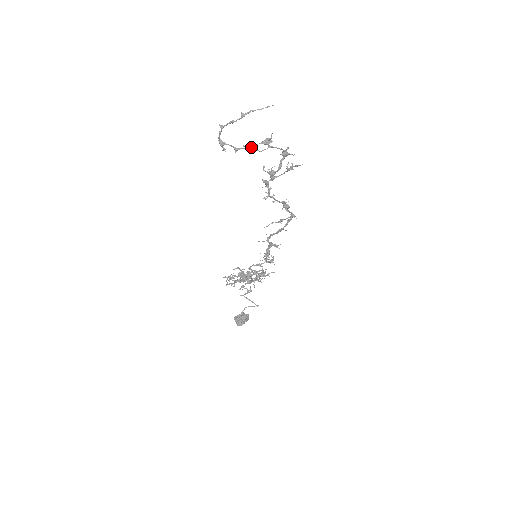
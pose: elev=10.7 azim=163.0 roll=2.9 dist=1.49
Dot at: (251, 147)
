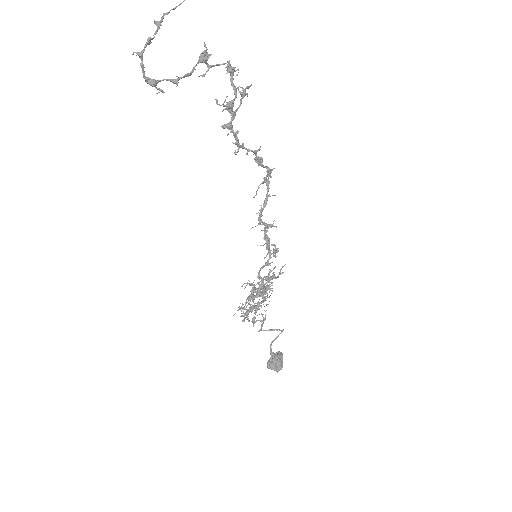
Dot at: (191, 72)
